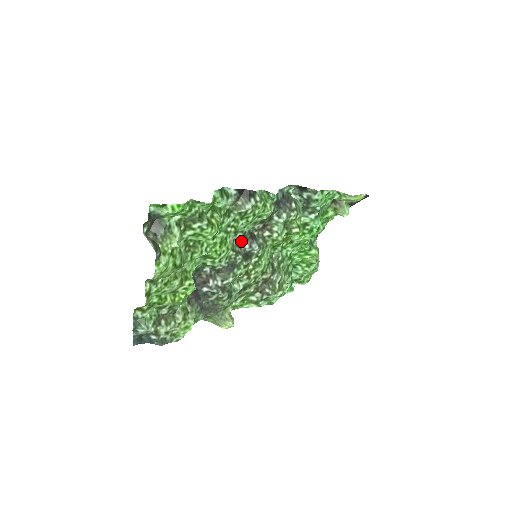
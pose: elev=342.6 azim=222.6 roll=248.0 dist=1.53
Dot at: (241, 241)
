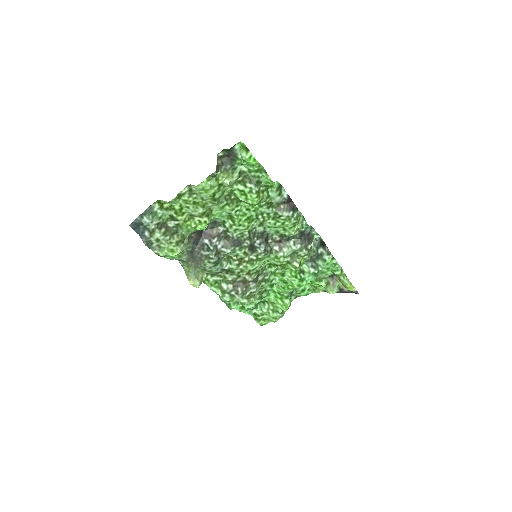
Dot at: (258, 234)
